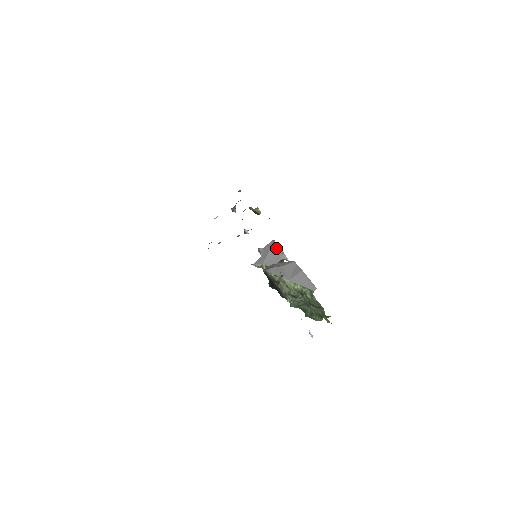
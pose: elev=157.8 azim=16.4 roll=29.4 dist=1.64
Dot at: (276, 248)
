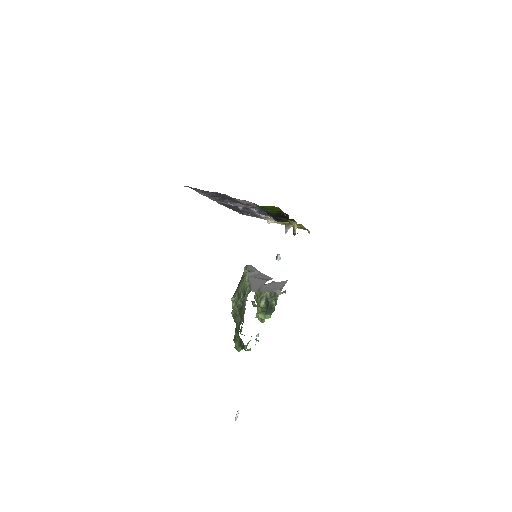
Dot at: (282, 284)
